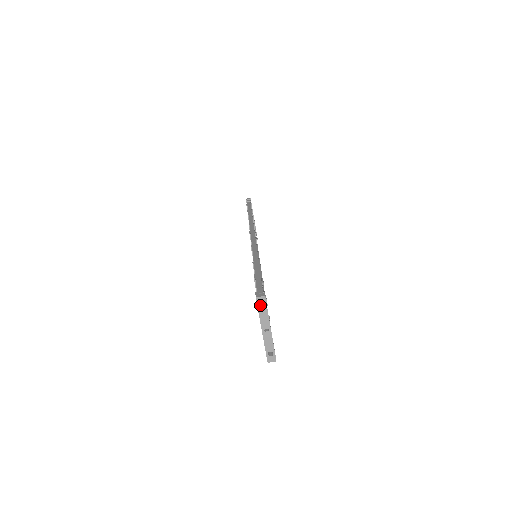
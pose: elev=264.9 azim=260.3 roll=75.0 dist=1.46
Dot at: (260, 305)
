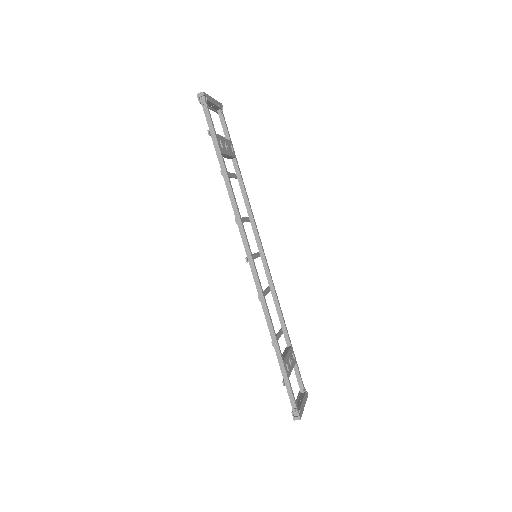
Dot at: occluded
